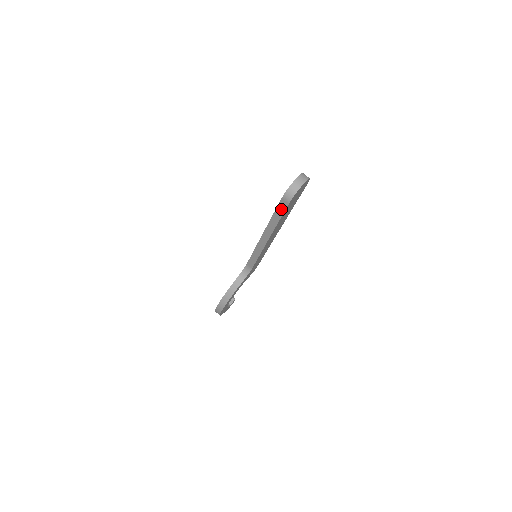
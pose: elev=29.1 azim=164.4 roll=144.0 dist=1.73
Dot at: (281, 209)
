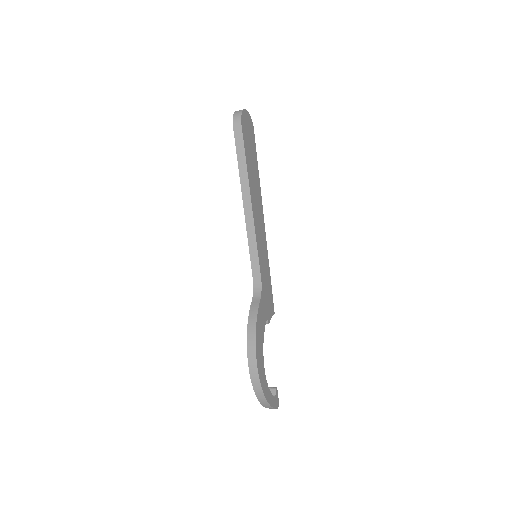
Dot at: (239, 141)
